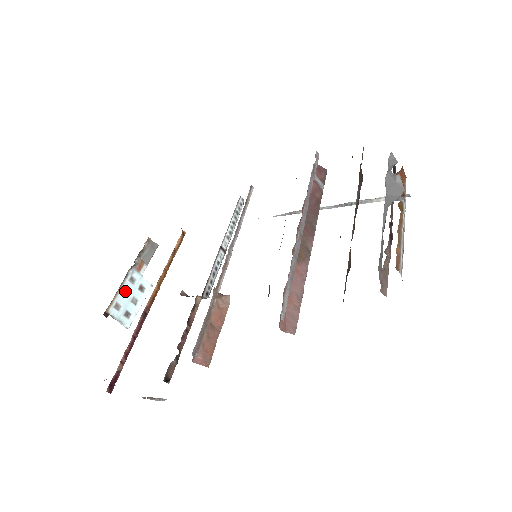
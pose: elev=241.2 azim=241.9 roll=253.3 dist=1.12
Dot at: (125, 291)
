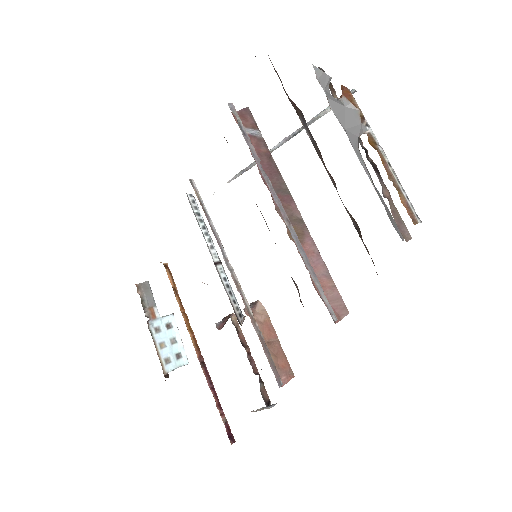
Dot at: (161, 344)
